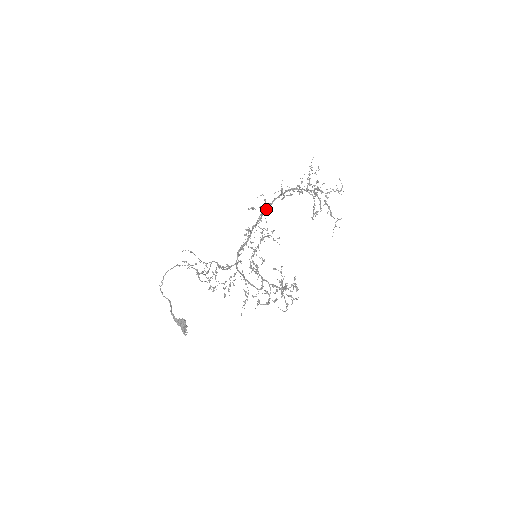
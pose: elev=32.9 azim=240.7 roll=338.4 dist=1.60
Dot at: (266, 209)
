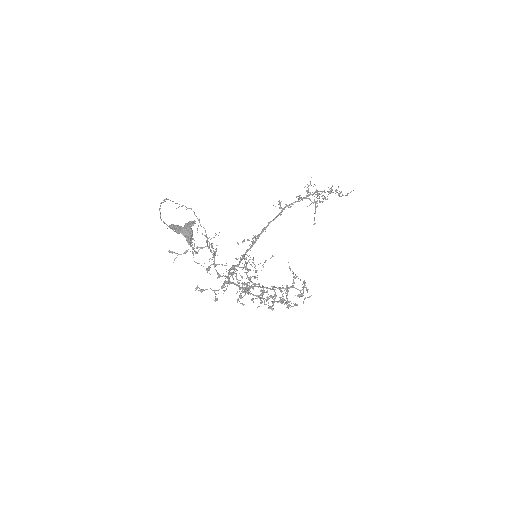
Dot at: (260, 233)
